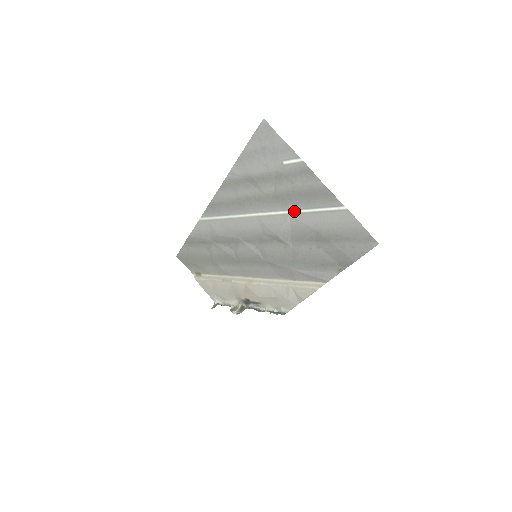
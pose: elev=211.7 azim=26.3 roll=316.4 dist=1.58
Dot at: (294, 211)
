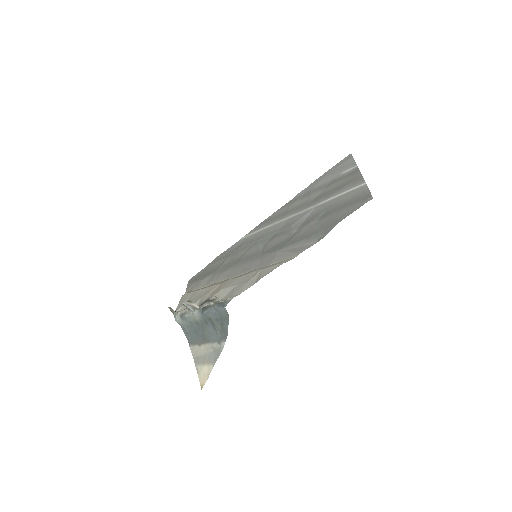
Dot at: (322, 202)
